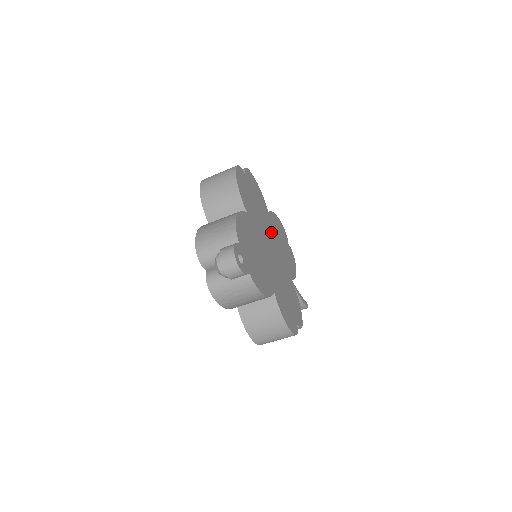
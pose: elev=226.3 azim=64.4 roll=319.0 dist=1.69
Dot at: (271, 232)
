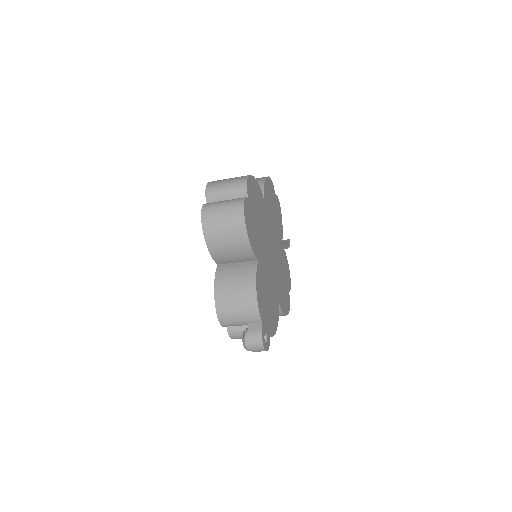
Dot at: (268, 224)
